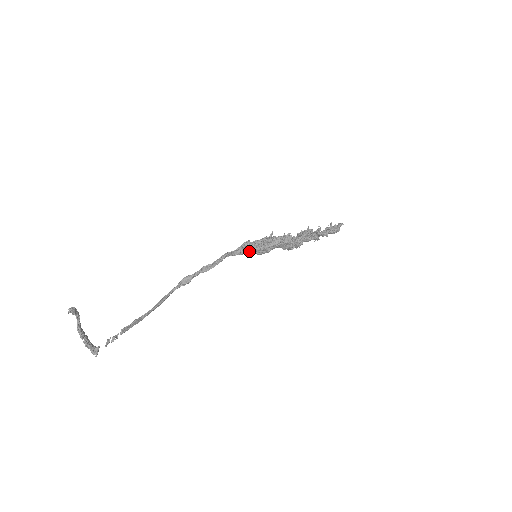
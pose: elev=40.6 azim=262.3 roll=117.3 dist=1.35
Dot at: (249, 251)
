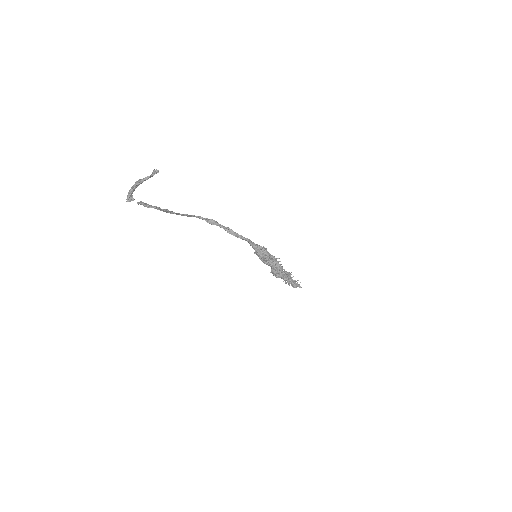
Dot at: (259, 252)
